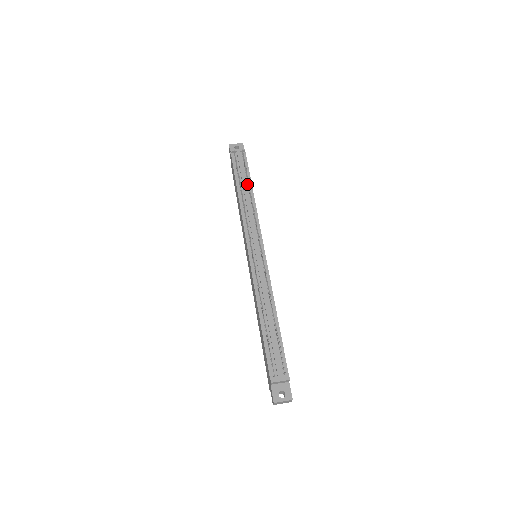
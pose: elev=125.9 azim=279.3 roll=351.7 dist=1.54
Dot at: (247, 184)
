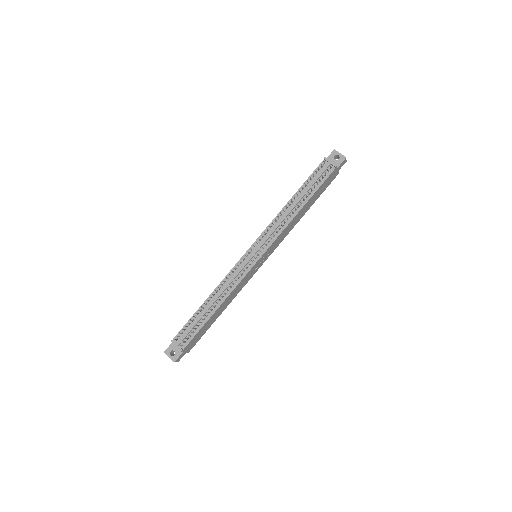
Dot at: (305, 197)
